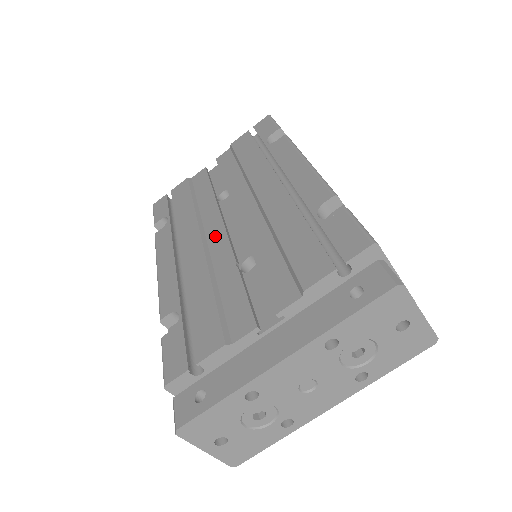
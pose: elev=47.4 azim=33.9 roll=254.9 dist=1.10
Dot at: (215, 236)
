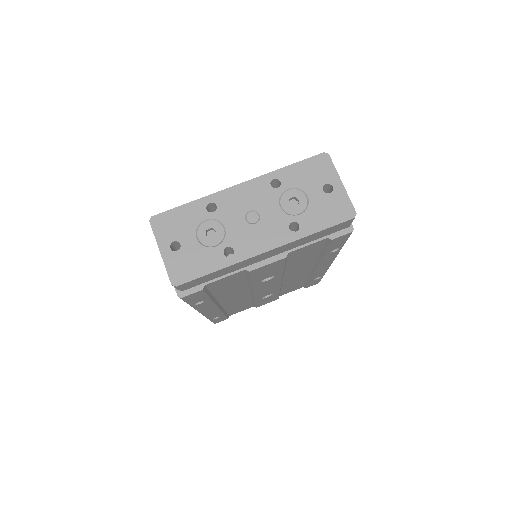
Dot at: occluded
